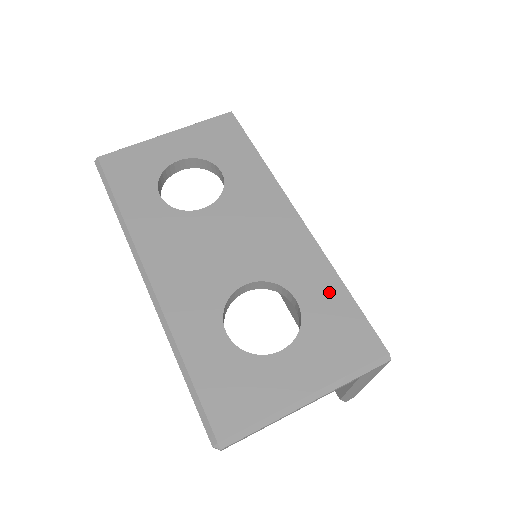
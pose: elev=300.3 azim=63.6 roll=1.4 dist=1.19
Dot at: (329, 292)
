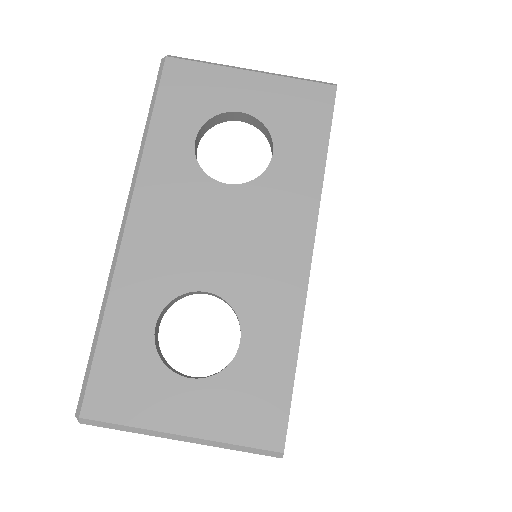
Dot at: (277, 355)
